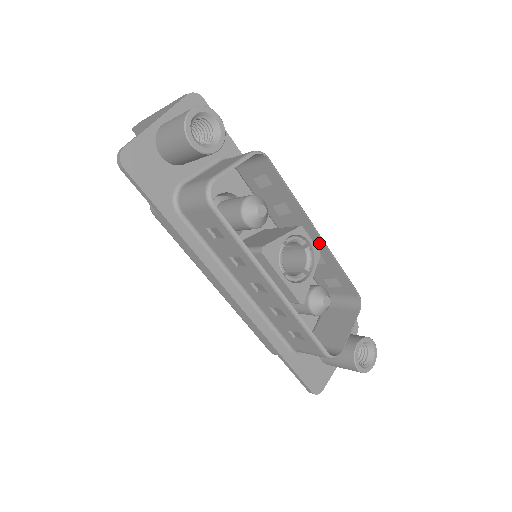
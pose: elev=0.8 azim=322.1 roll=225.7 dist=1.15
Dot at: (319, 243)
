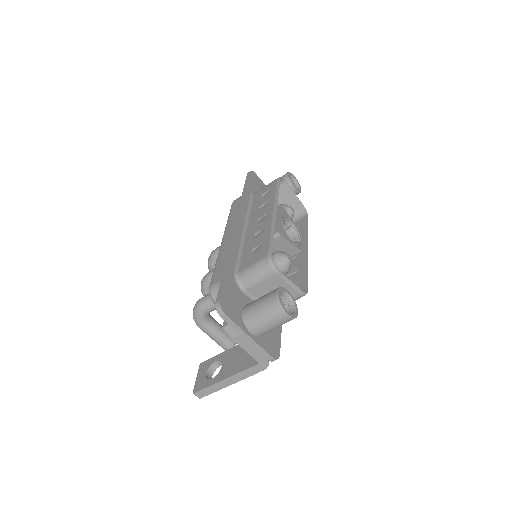
Dot at: (304, 256)
